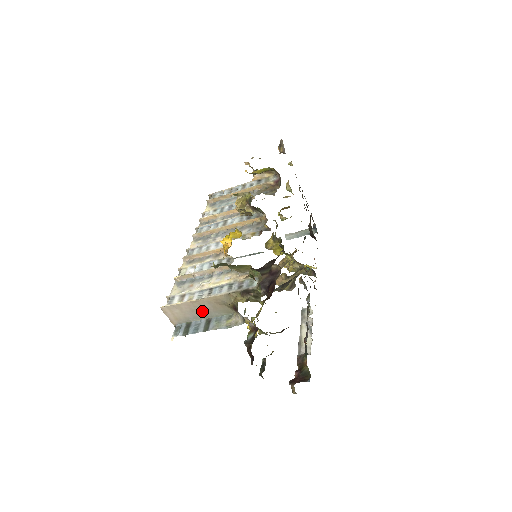
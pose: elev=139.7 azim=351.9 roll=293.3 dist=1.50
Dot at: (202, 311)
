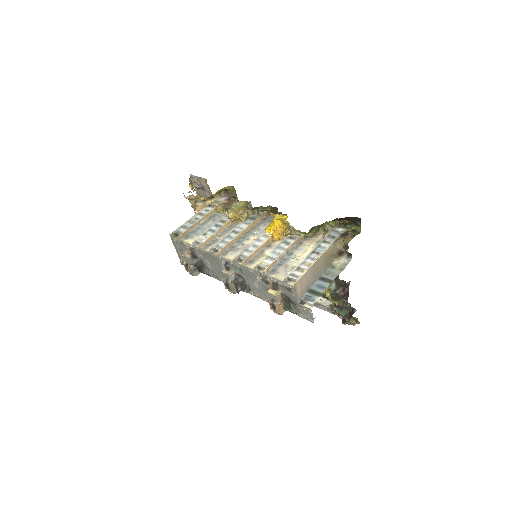
Dot at: (317, 272)
